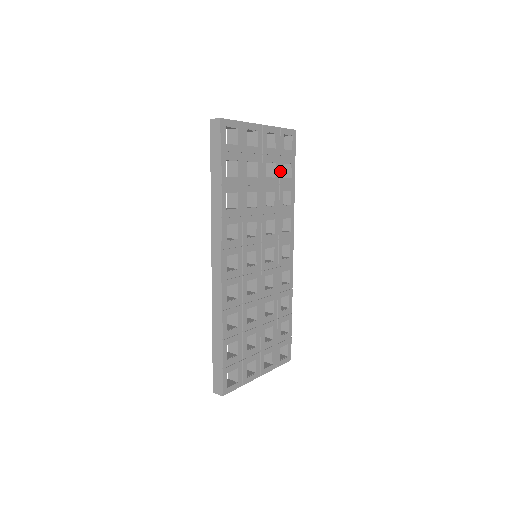
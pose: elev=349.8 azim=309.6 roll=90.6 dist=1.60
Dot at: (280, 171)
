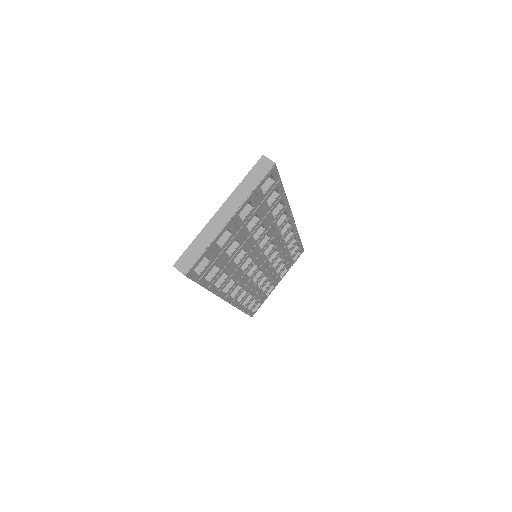
Dot at: (264, 209)
